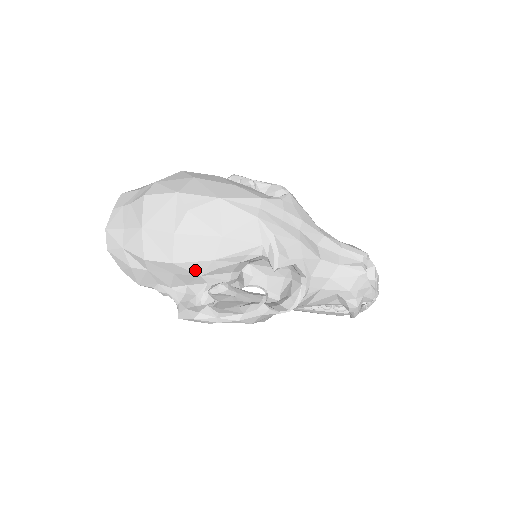
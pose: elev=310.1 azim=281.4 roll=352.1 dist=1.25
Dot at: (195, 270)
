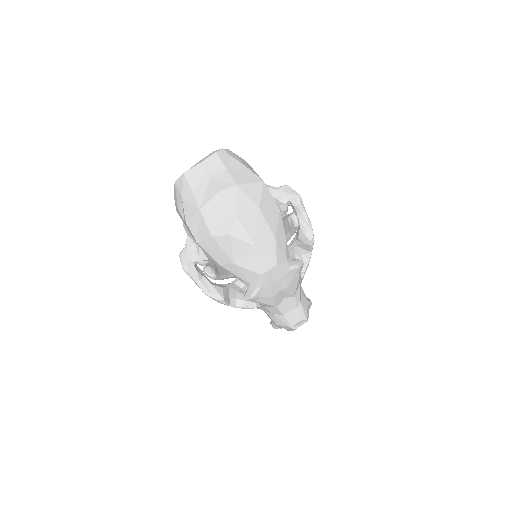
Dot at: (207, 255)
